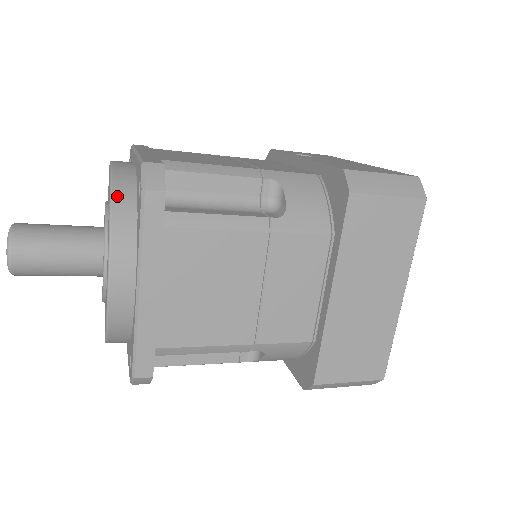
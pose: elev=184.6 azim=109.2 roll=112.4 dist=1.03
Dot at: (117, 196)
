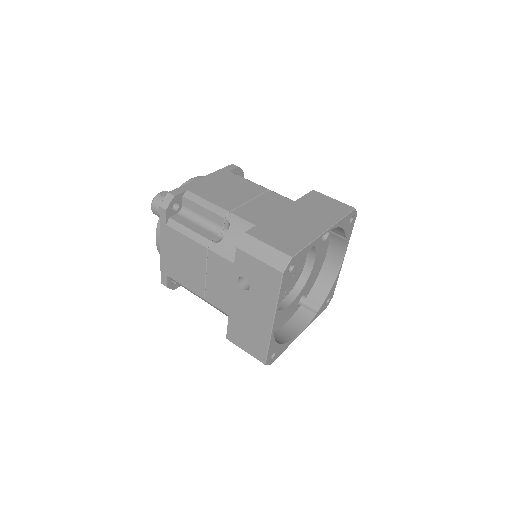
Dot at: occluded
